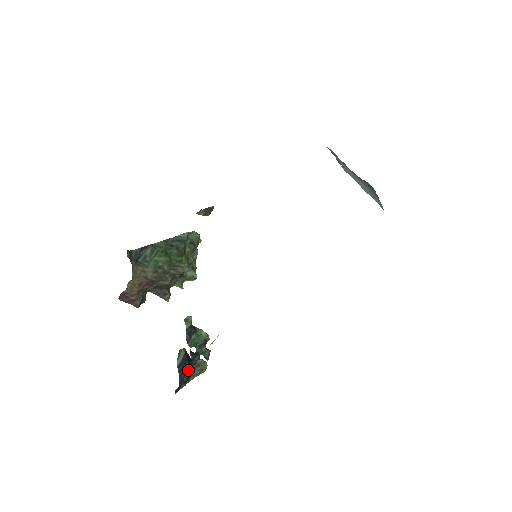
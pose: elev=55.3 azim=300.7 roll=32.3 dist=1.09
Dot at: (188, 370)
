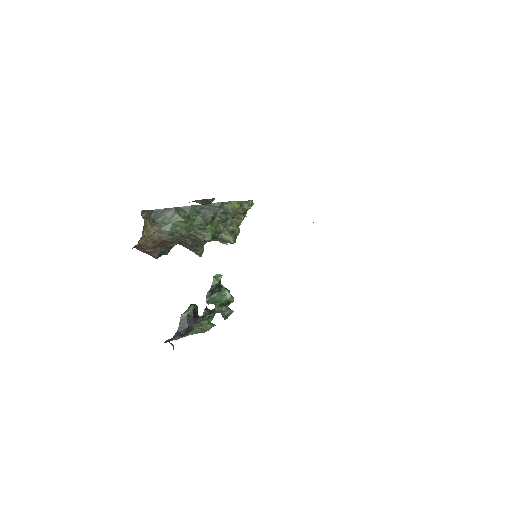
Dot at: (189, 326)
